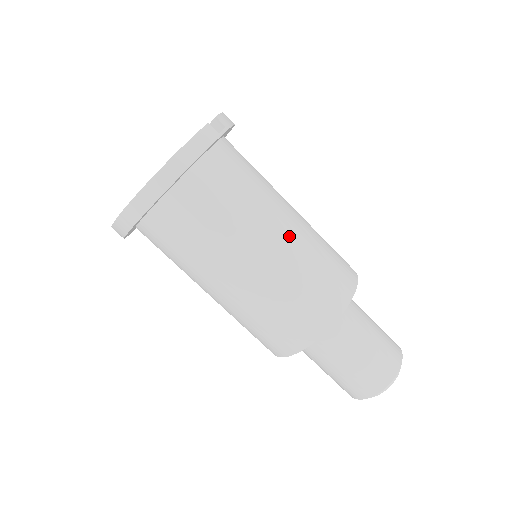
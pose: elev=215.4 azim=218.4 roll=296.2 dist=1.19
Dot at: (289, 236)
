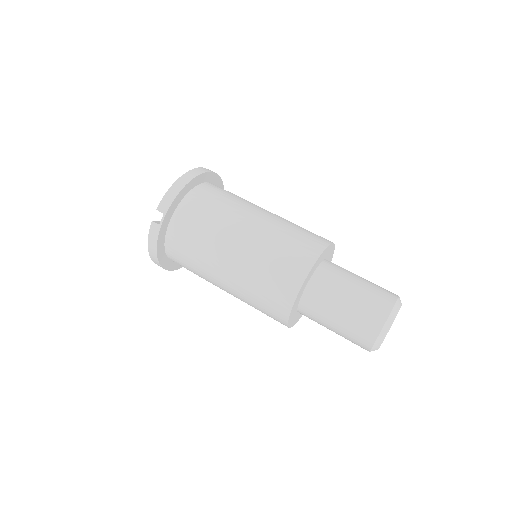
Dot at: (233, 269)
